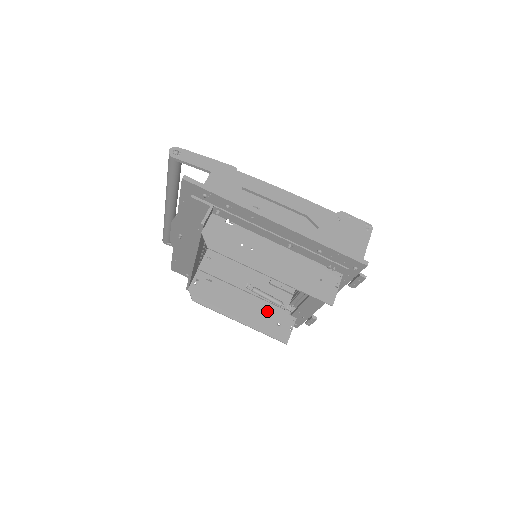
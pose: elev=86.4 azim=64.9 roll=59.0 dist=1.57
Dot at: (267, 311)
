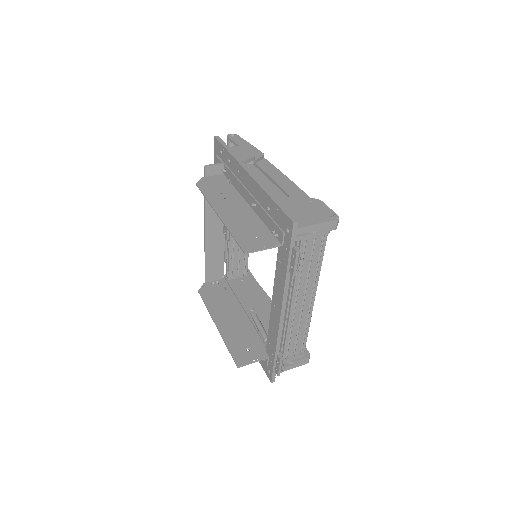
Dot at: (248, 334)
